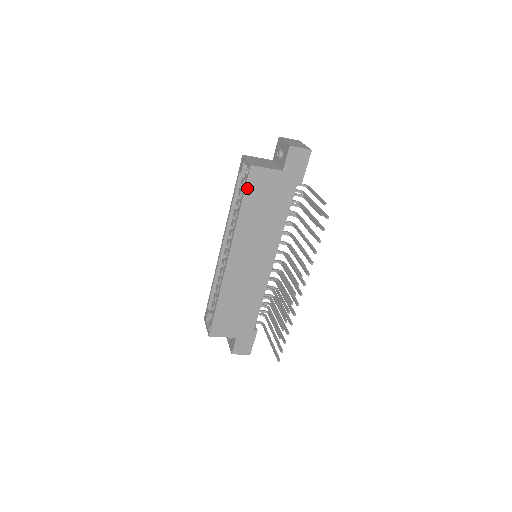
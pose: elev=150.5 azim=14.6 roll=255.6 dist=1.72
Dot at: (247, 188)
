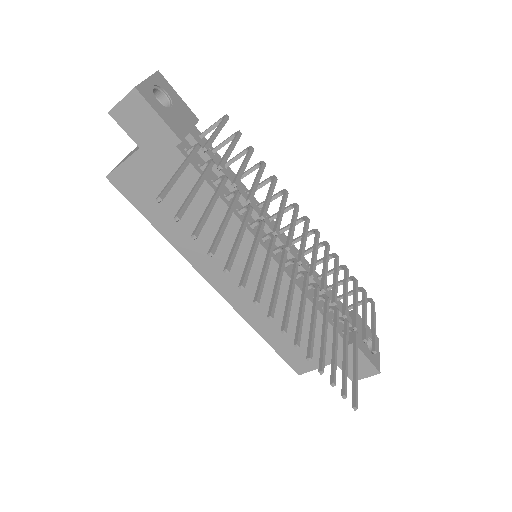
Dot at: (134, 203)
